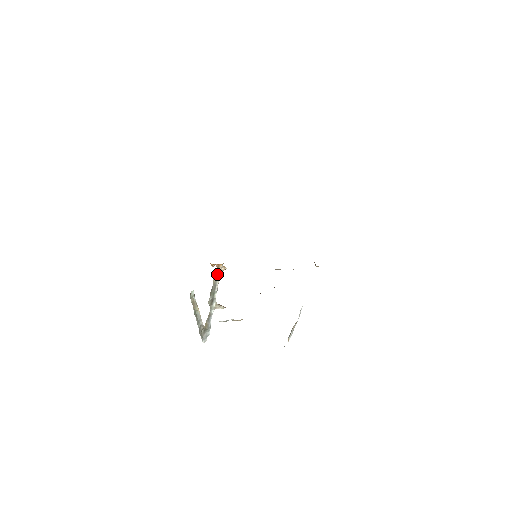
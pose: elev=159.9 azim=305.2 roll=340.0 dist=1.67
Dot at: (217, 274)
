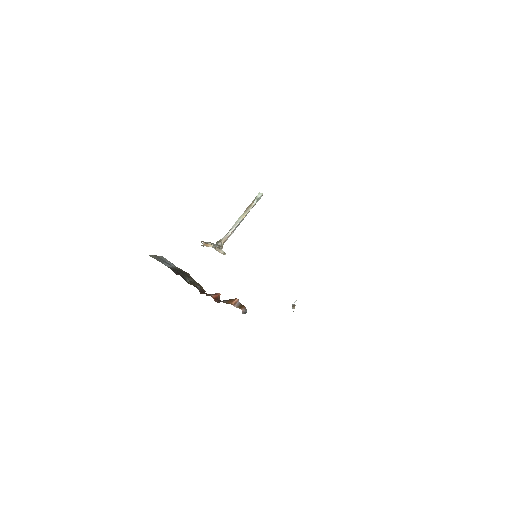
Dot at: occluded
